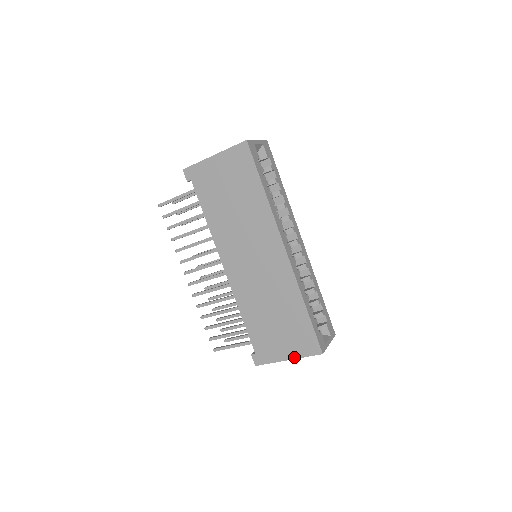
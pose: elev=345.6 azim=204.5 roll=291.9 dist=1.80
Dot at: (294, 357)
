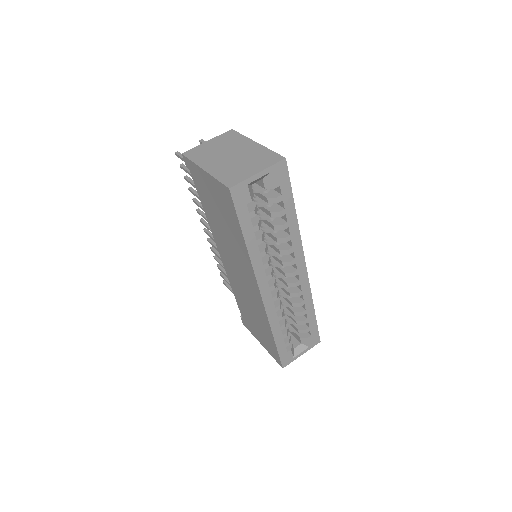
Dot at: (265, 348)
